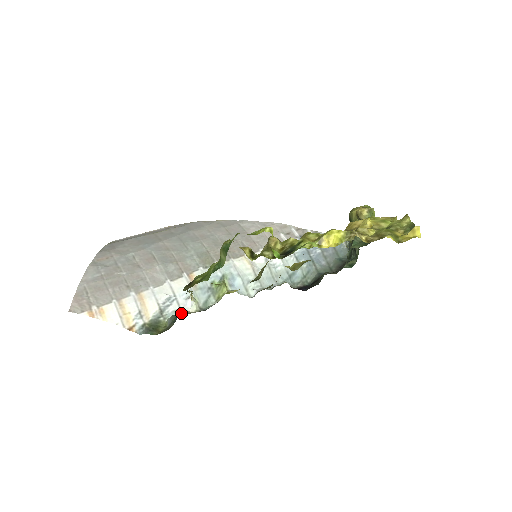
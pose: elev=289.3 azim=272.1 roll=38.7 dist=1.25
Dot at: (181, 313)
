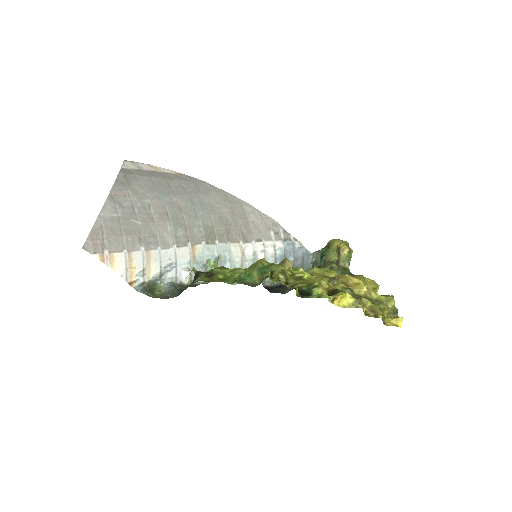
Dot at: (176, 282)
